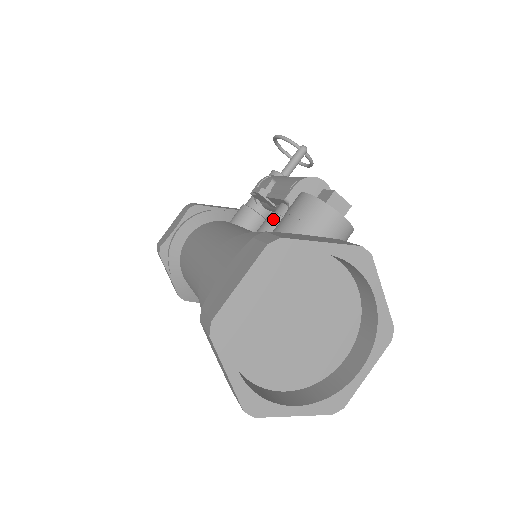
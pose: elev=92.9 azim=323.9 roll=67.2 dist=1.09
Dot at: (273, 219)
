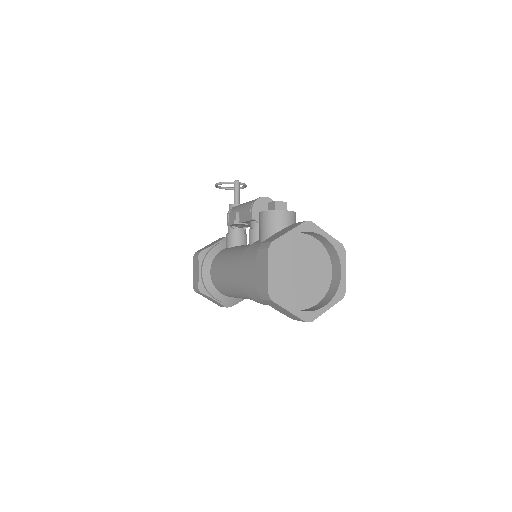
Dot at: (253, 232)
